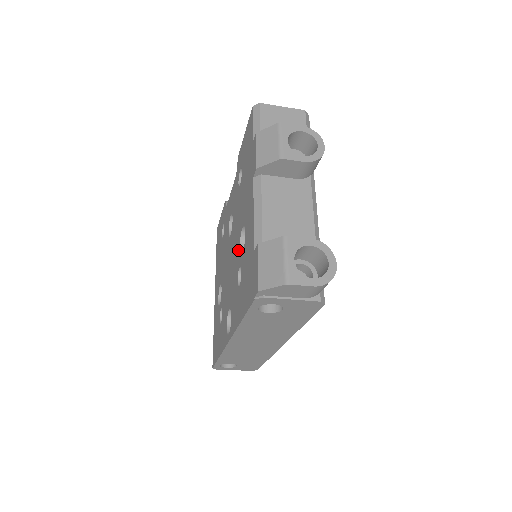
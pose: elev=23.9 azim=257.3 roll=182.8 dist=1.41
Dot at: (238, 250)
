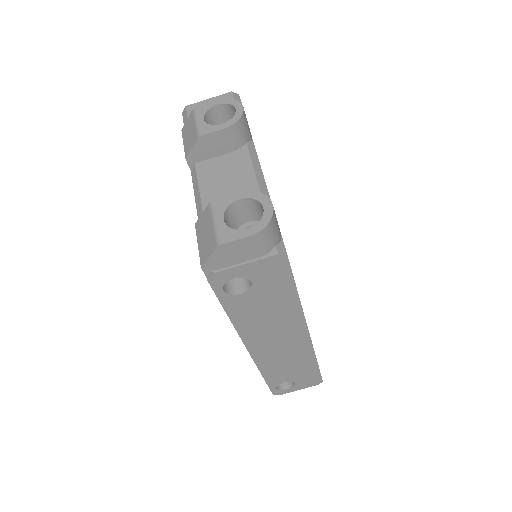
Dot at: occluded
